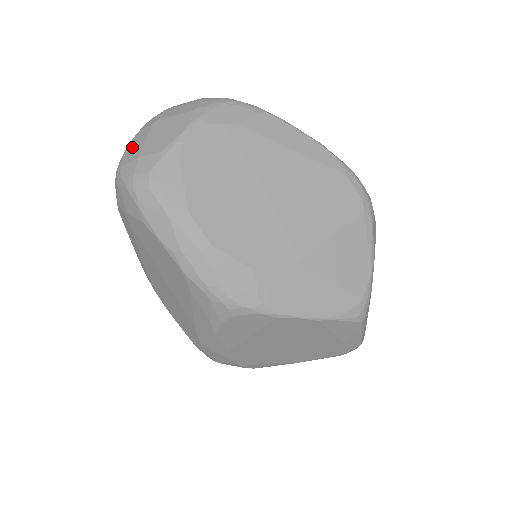
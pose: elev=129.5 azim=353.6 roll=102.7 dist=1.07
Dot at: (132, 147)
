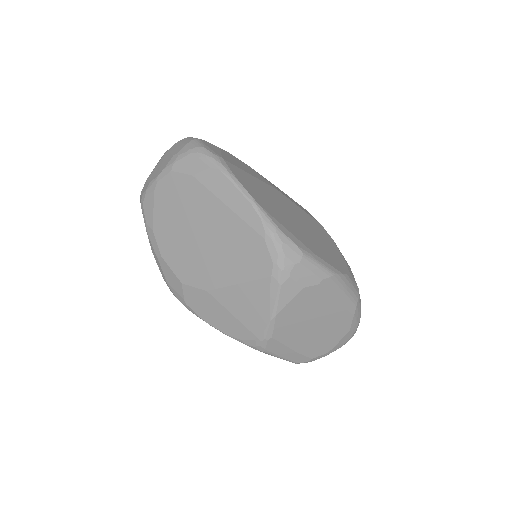
Dot at: occluded
